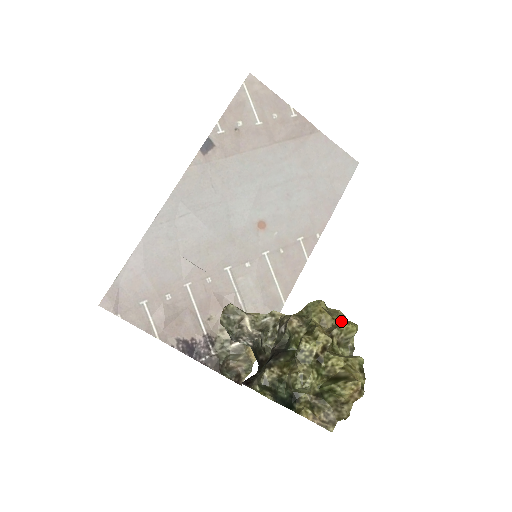
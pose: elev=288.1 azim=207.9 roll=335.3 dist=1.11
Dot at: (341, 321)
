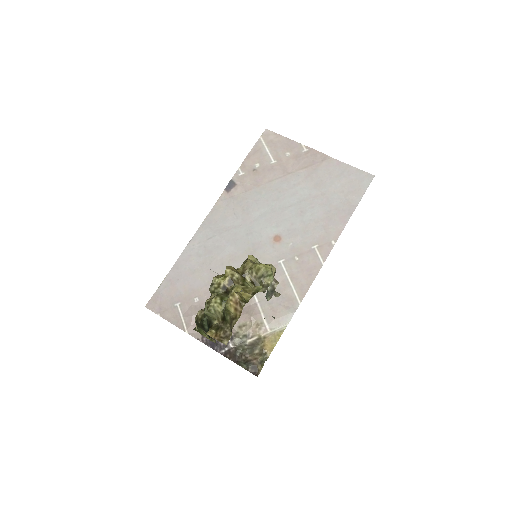
Dot at: occluded
